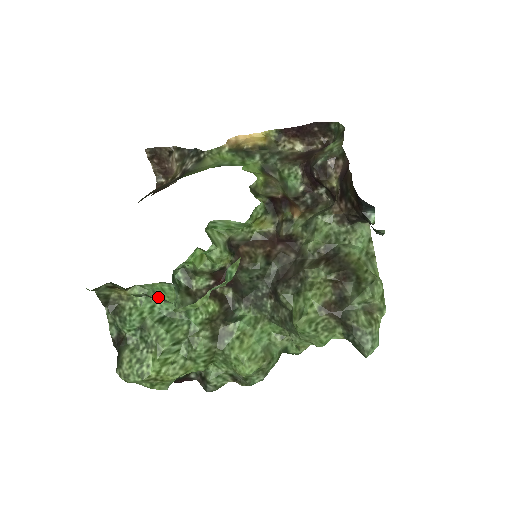
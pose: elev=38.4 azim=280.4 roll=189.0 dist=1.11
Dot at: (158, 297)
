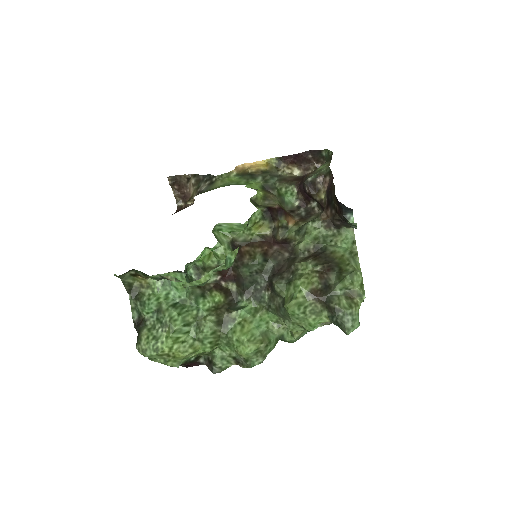
Dot at: (171, 277)
